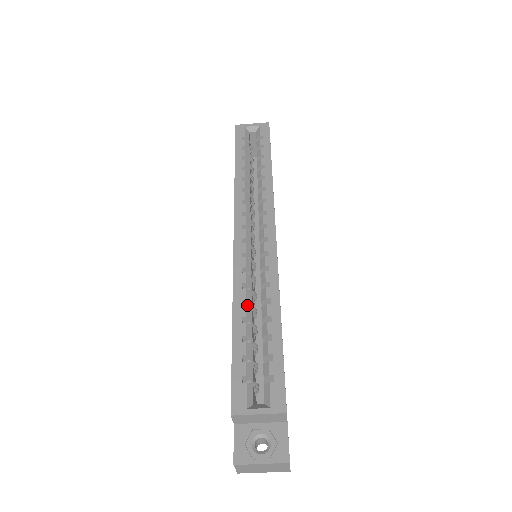
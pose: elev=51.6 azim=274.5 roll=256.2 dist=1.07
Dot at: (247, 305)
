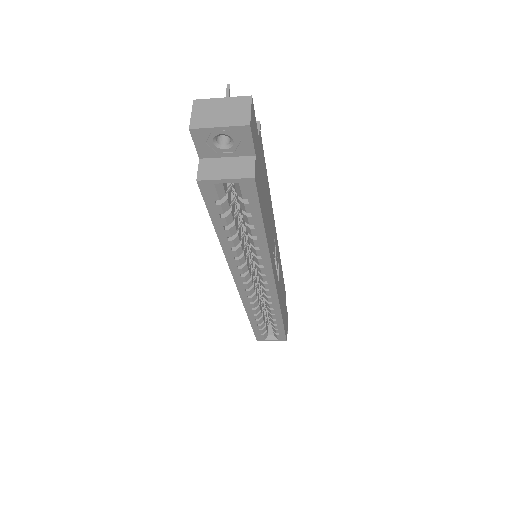
Dot at: occluded
